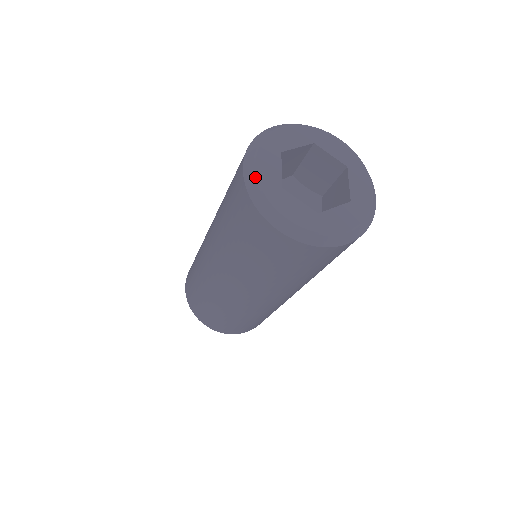
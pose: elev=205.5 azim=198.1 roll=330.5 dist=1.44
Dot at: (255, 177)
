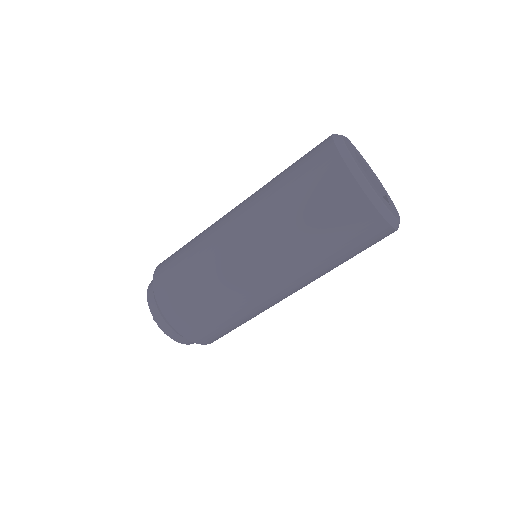
Dot at: (366, 180)
